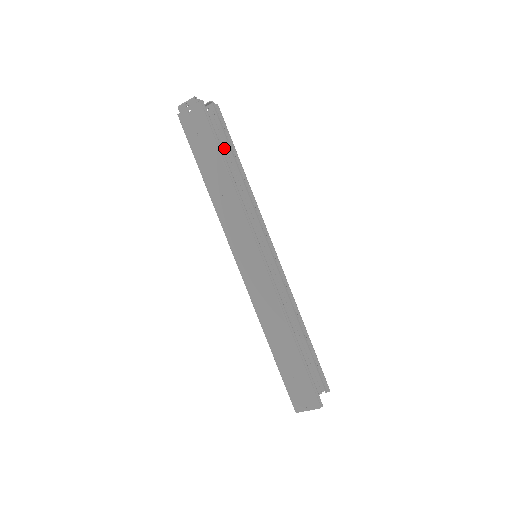
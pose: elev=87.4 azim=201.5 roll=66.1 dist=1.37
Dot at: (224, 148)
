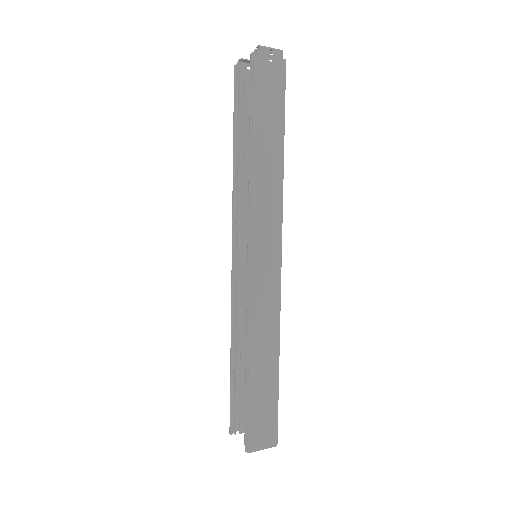
Dot at: occluded
